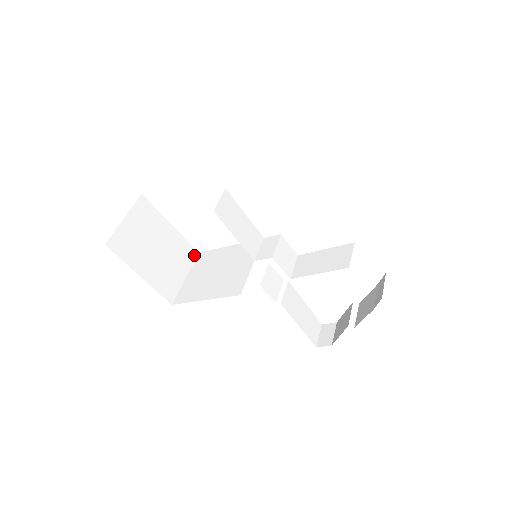
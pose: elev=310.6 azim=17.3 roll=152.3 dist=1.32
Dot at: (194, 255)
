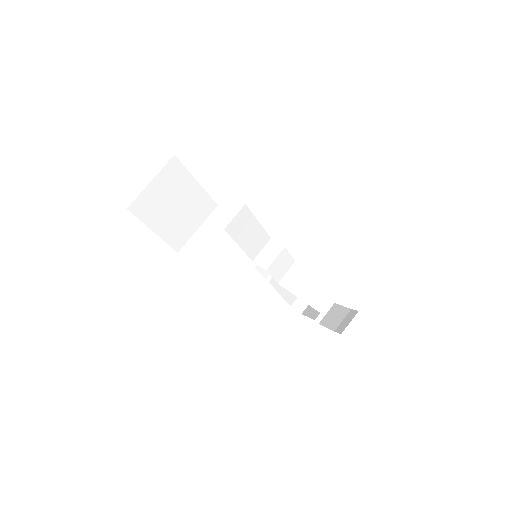
Dot at: (212, 208)
